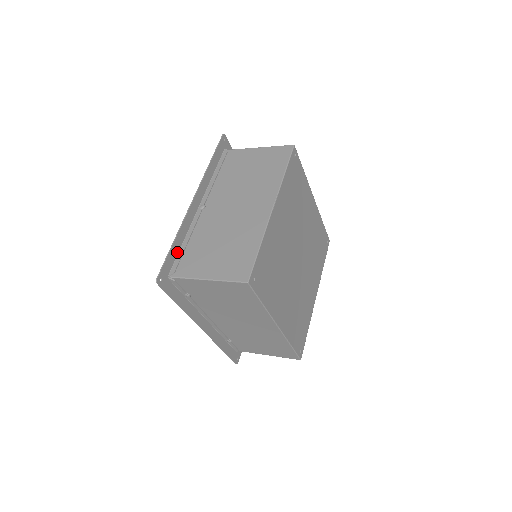
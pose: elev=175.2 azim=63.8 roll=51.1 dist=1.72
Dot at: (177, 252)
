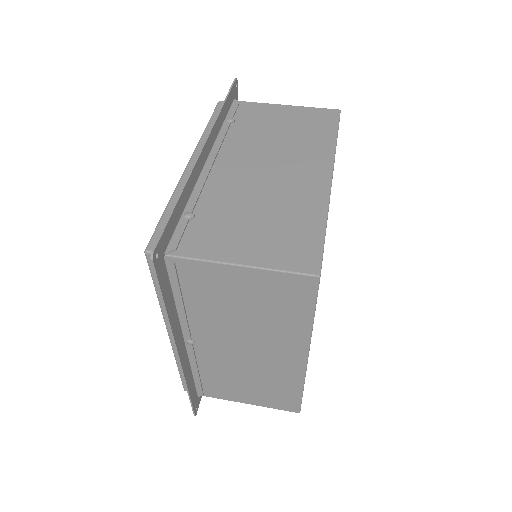
Dot at: (193, 384)
